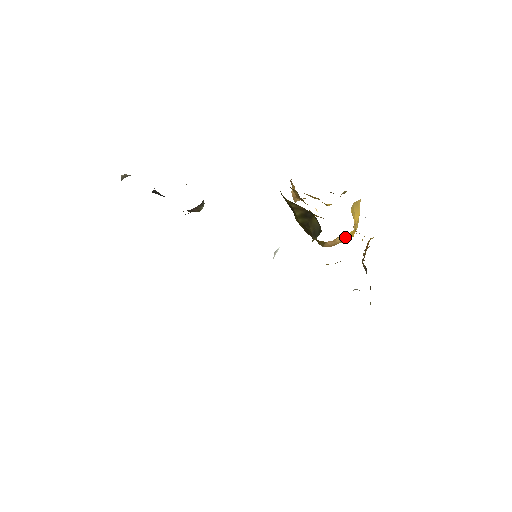
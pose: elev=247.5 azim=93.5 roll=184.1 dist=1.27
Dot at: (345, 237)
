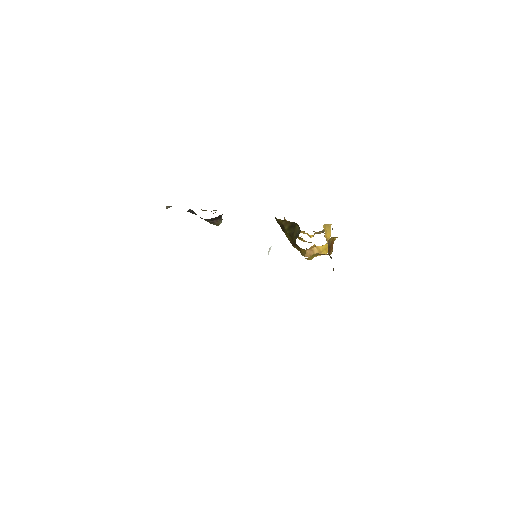
Dot at: (320, 250)
